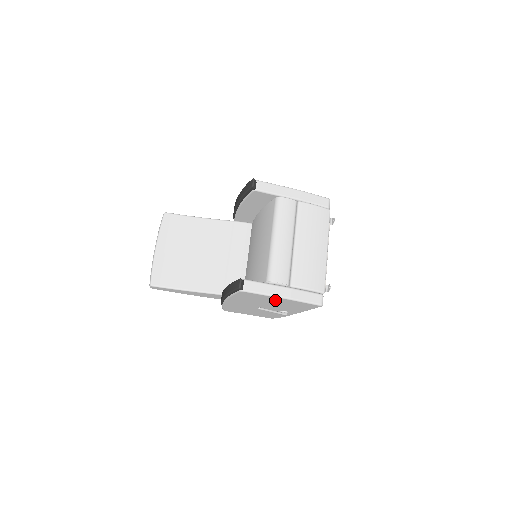
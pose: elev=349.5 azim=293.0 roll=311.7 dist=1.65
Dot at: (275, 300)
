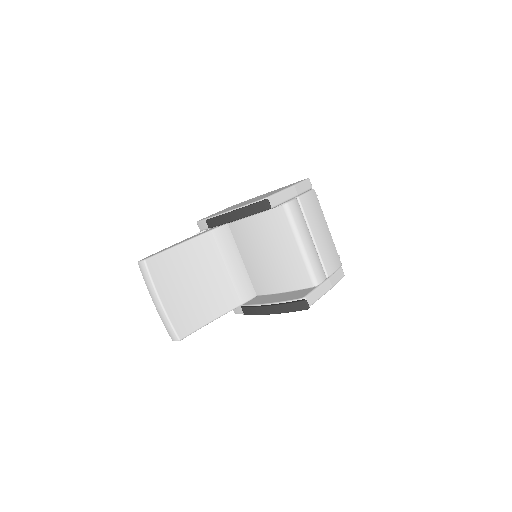
Dot at: occluded
